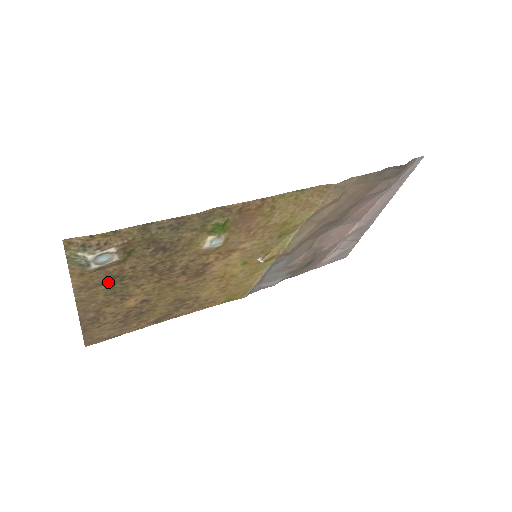
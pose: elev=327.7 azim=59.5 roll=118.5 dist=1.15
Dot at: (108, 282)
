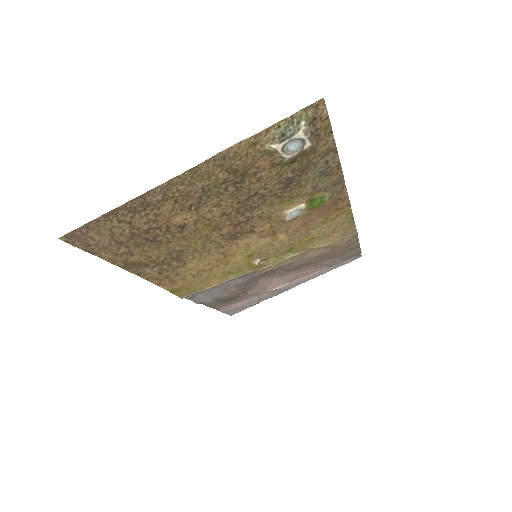
Dot at: (233, 174)
